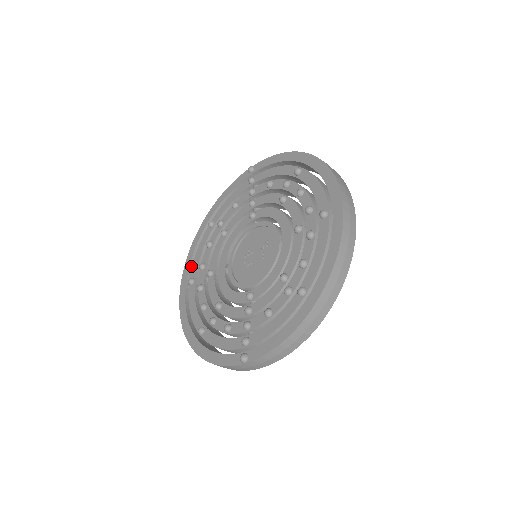
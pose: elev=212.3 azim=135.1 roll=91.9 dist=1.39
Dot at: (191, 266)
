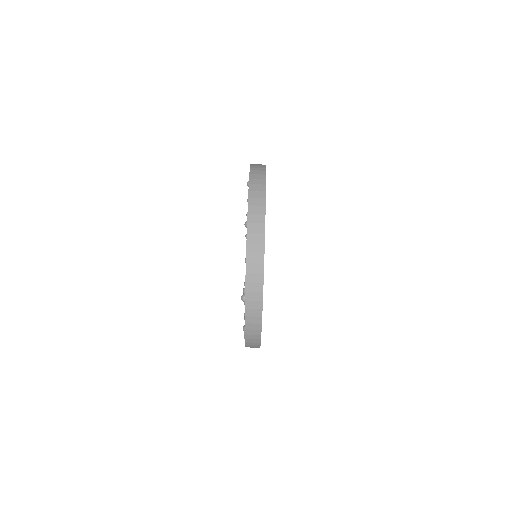
Dot at: occluded
